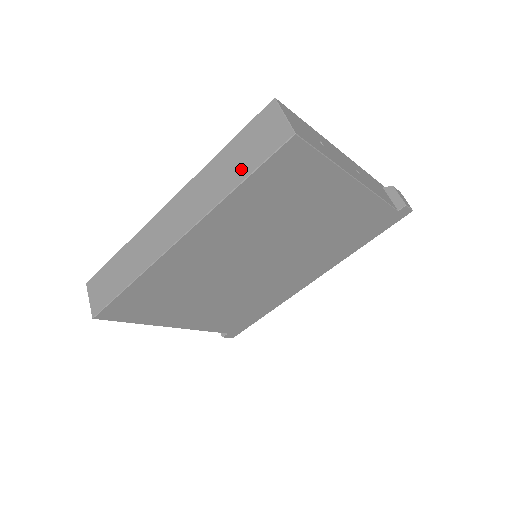
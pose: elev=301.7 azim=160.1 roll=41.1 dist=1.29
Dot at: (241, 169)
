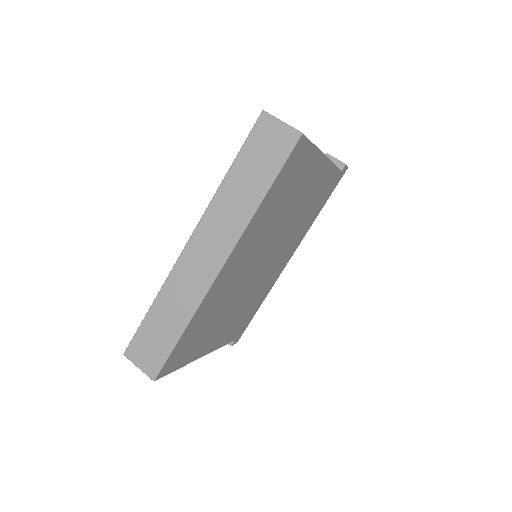
Dot at: (261, 180)
